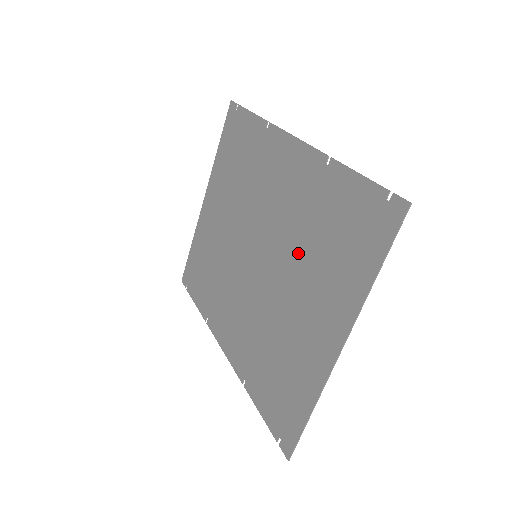
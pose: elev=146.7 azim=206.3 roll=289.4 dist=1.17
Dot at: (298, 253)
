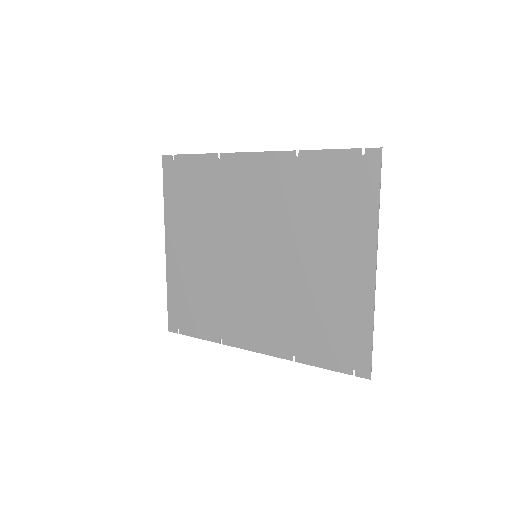
Dot at: (301, 229)
